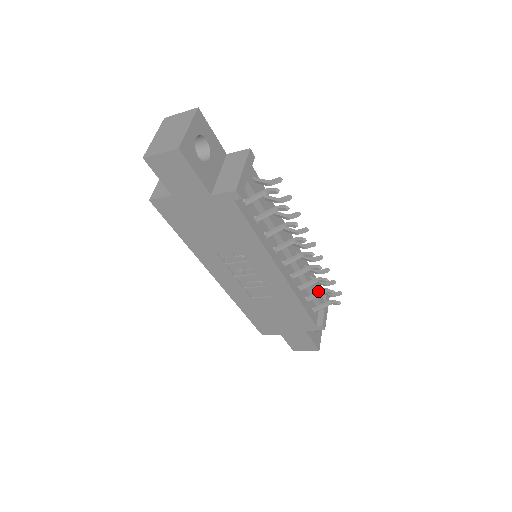
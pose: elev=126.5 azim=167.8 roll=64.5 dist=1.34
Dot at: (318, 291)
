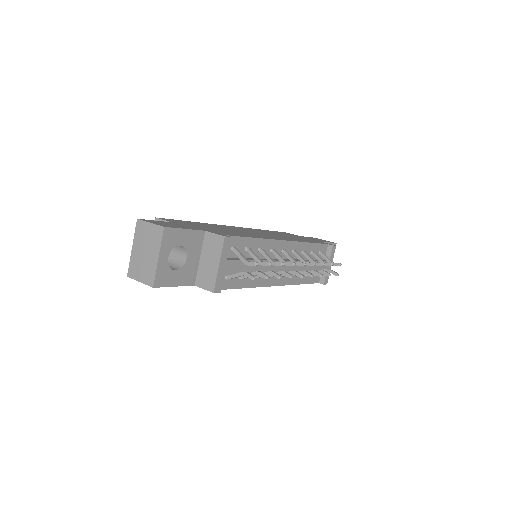
Dot at: occluded
